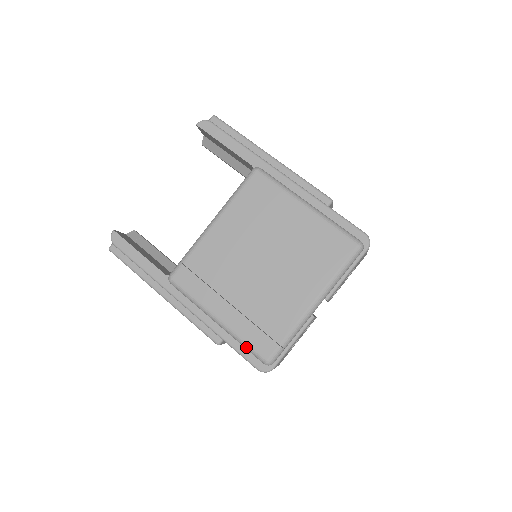
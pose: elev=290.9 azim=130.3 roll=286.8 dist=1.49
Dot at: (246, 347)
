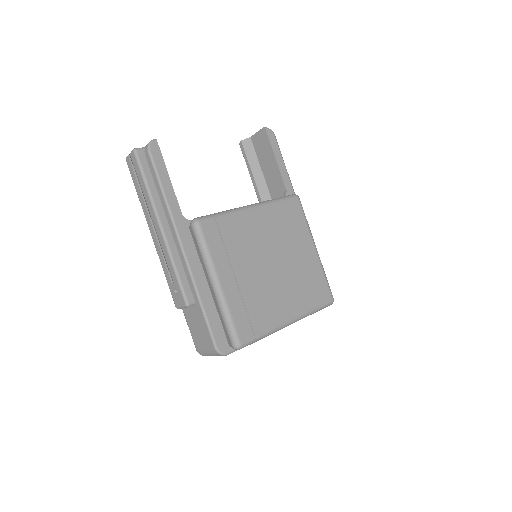
Dot at: (229, 322)
